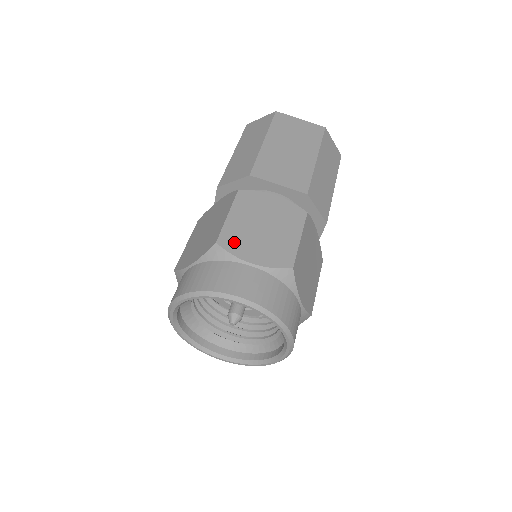
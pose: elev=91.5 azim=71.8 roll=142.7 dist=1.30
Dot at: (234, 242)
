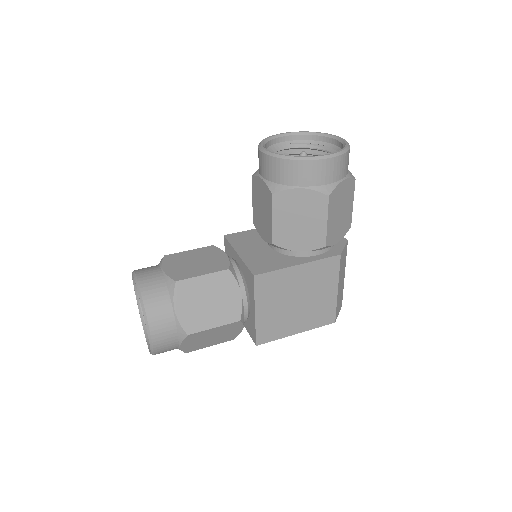
Dot at: occluded
